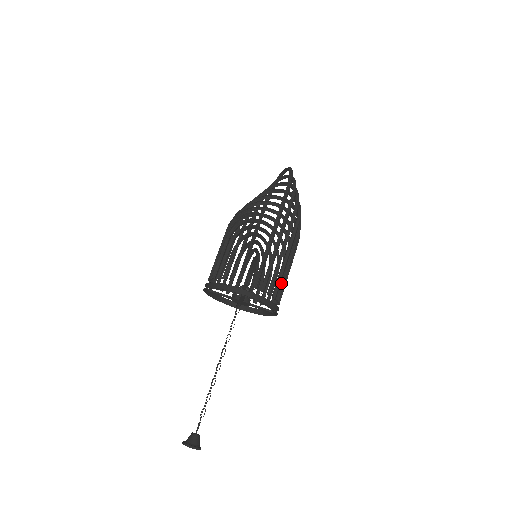
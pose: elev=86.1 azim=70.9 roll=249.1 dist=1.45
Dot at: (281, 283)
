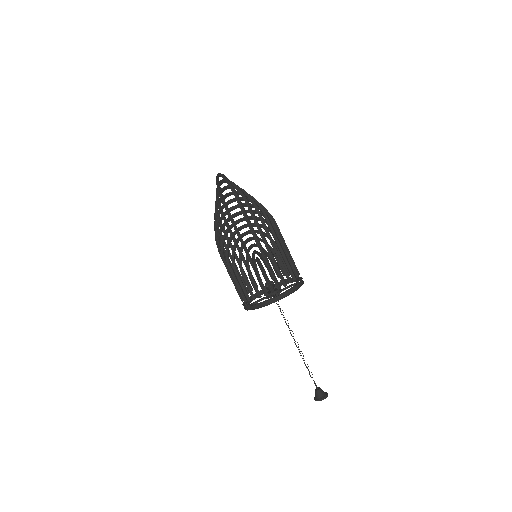
Dot at: (290, 264)
